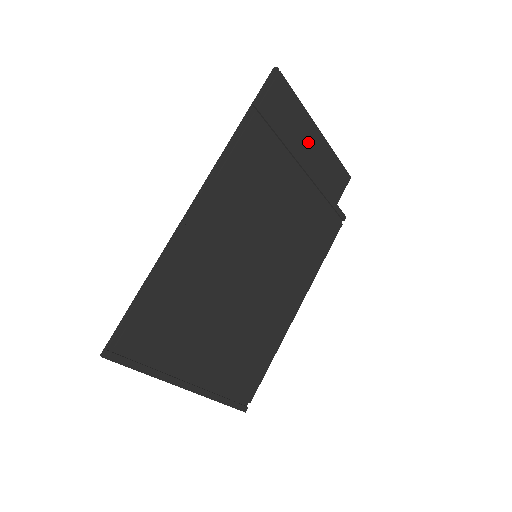
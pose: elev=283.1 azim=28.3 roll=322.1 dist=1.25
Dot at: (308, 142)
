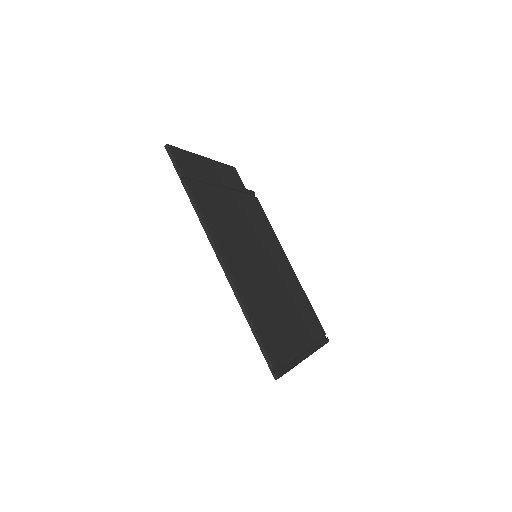
Dot at: (210, 170)
